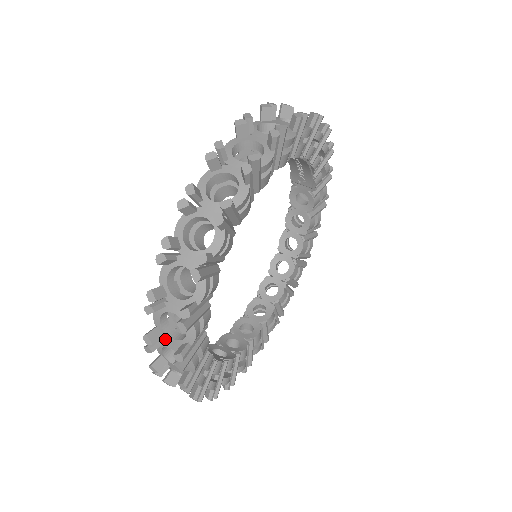
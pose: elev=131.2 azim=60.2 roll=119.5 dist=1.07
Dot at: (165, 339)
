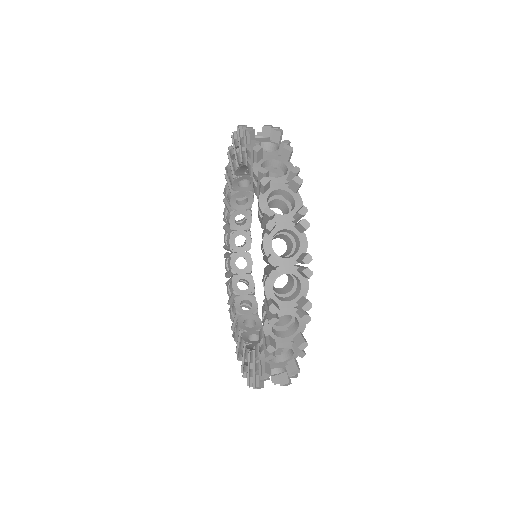
Dot at: (271, 365)
